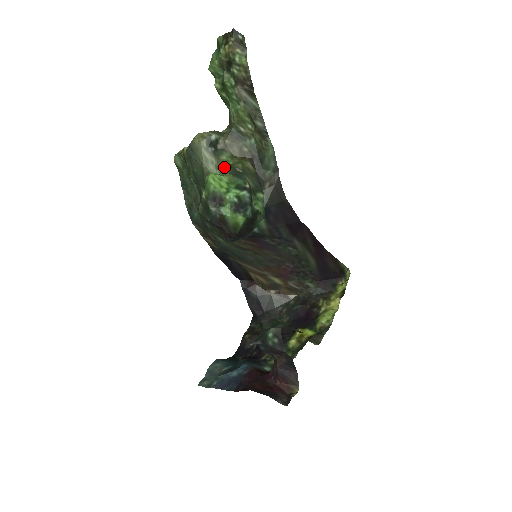
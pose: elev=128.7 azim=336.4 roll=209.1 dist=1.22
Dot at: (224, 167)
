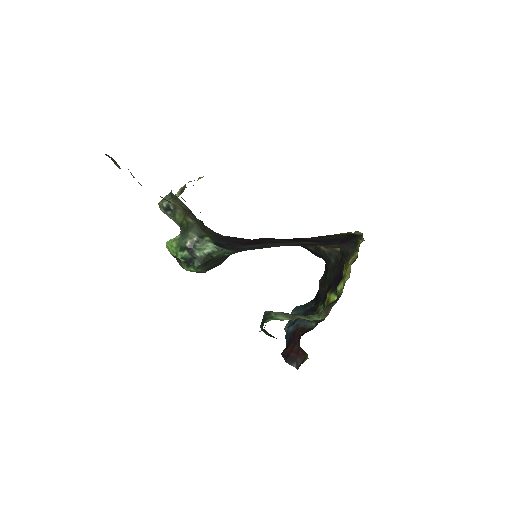
Dot at: occluded
